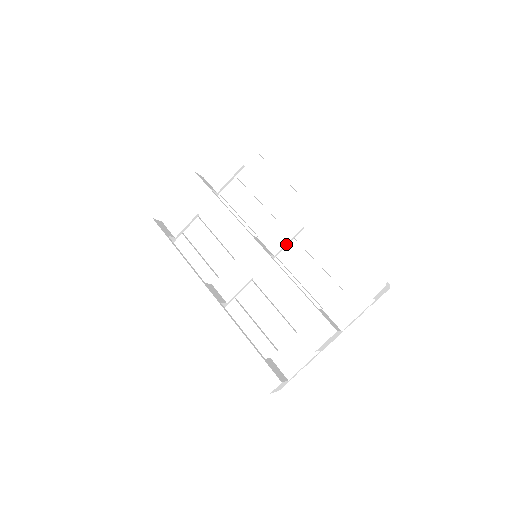
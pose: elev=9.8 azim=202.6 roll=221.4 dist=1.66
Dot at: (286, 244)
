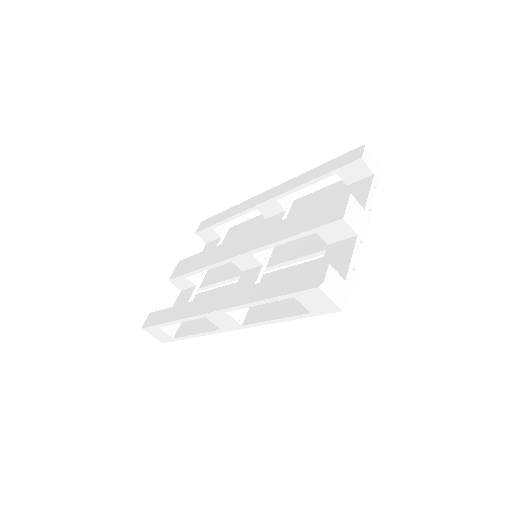
Dot at: occluded
